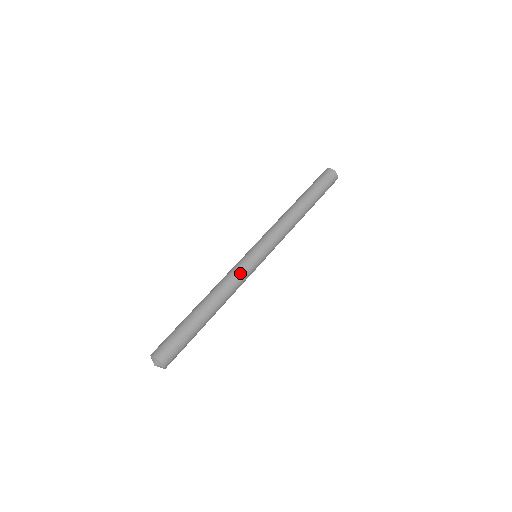
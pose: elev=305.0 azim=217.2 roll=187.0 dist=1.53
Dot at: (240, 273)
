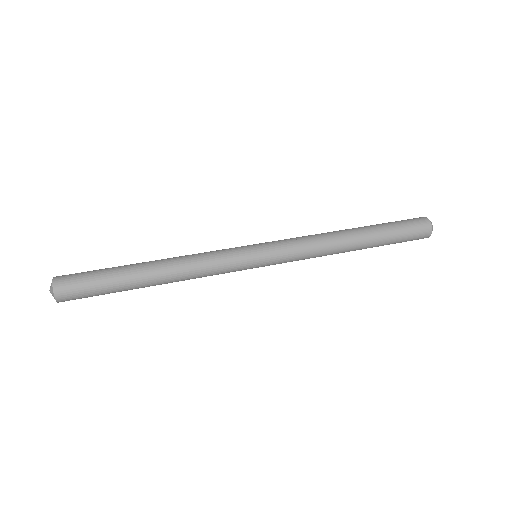
Dot at: (216, 253)
